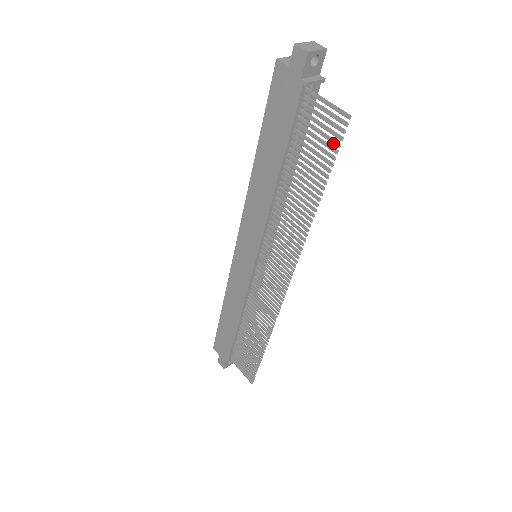
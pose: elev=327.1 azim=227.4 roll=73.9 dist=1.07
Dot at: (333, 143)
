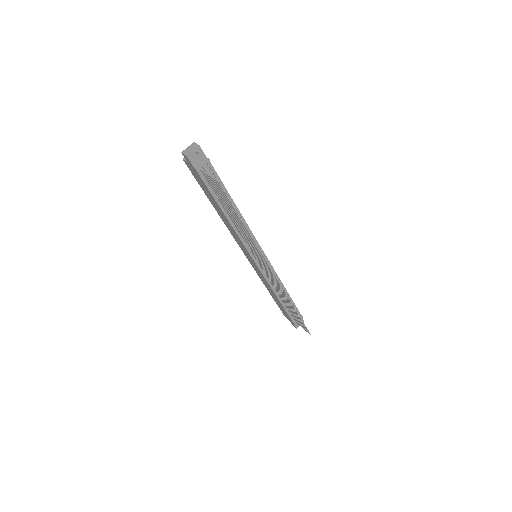
Dot at: (224, 195)
